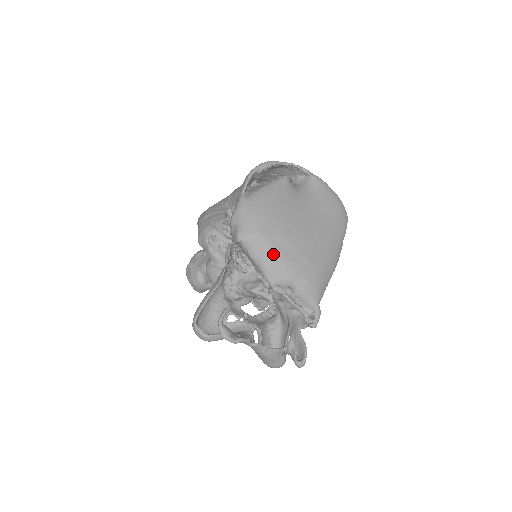
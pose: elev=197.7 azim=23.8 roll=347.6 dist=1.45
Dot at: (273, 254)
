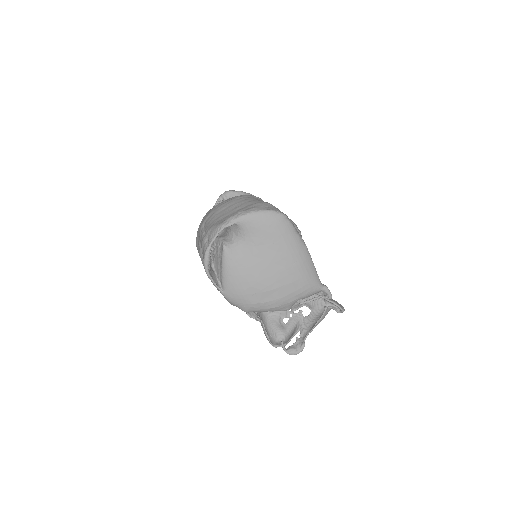
Dot at: (272, 305)
